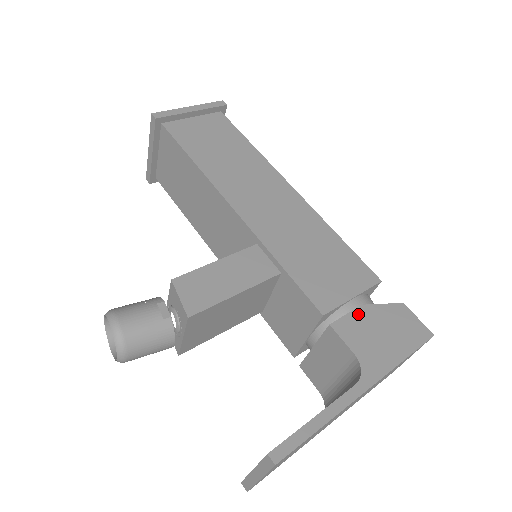
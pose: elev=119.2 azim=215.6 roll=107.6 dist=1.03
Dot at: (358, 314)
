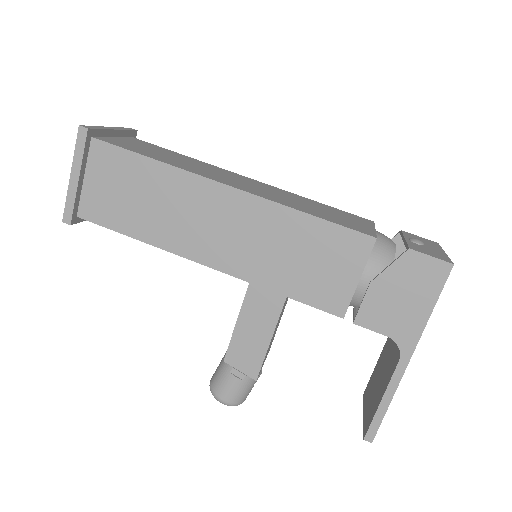
Dot at: (371, 295)
